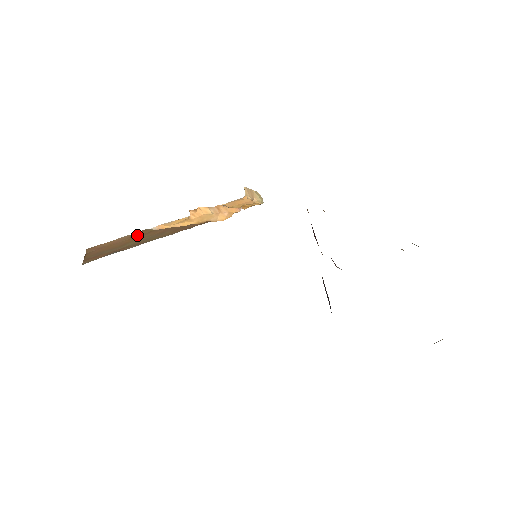
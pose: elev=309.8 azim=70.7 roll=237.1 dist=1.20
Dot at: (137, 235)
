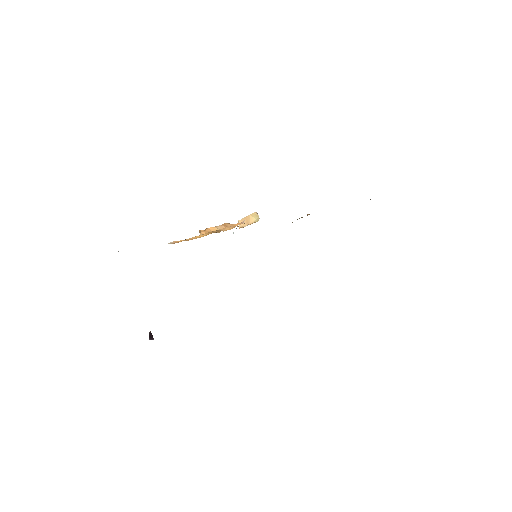
Dot at: occluded
